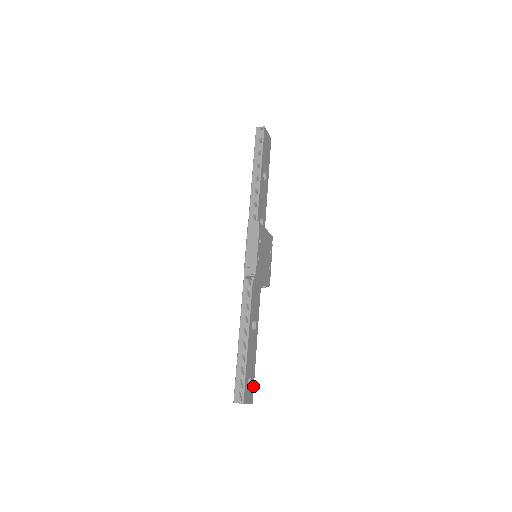
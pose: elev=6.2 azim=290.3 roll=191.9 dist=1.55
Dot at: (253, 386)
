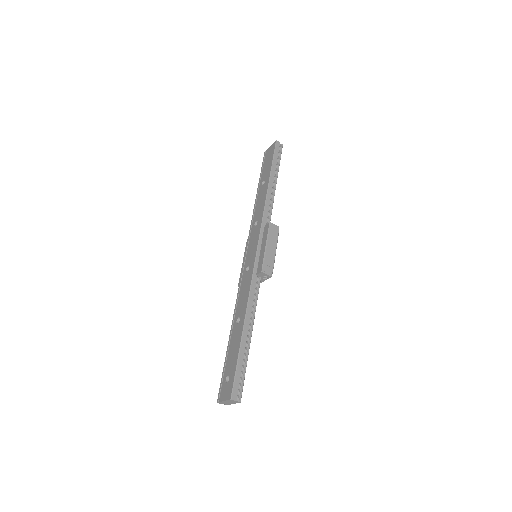
Dot at: occluded
